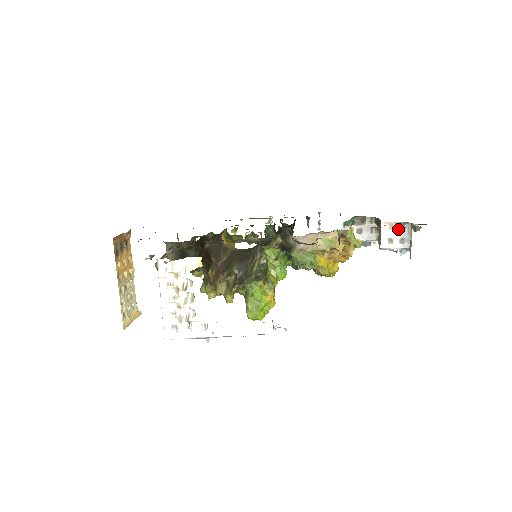
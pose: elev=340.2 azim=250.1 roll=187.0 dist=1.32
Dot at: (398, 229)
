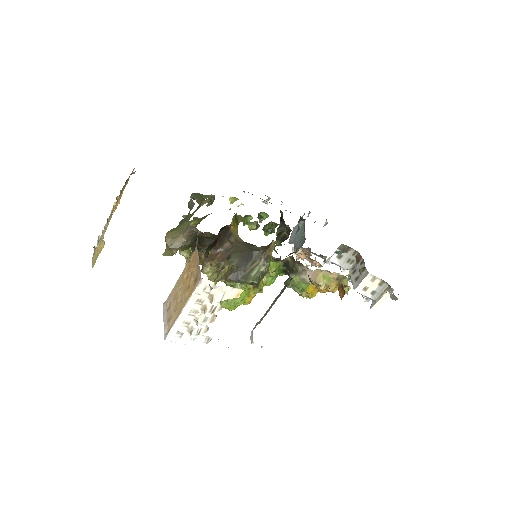
Dot at: (377, 283)
